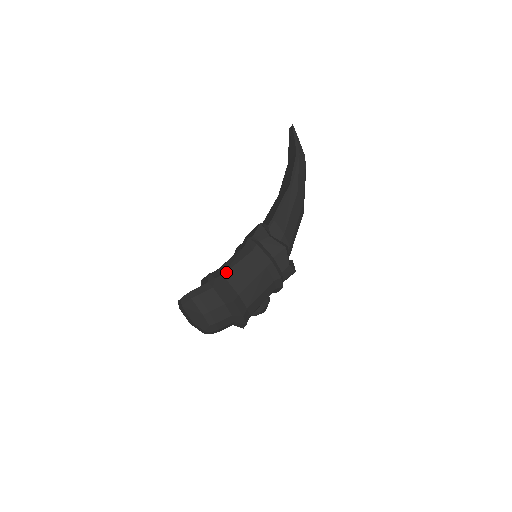
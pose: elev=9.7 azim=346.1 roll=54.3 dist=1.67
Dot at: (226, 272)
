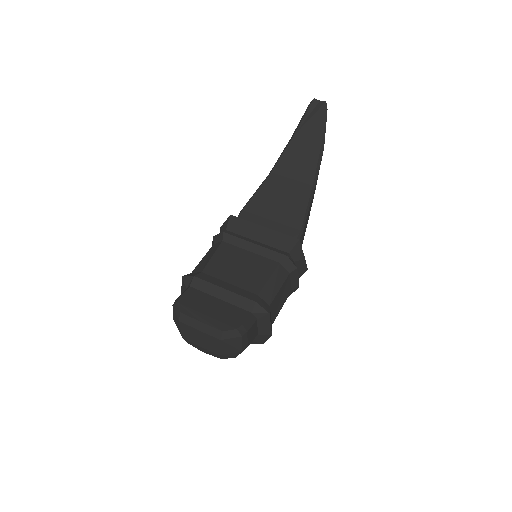
Dot at: (272, 302)
